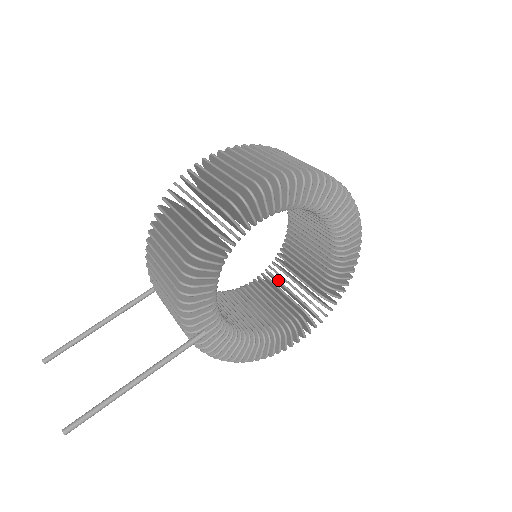
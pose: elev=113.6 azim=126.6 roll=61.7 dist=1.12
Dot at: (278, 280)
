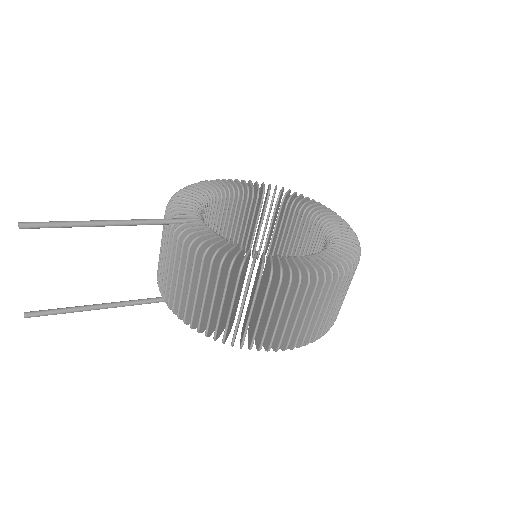
Dot at: occluded
